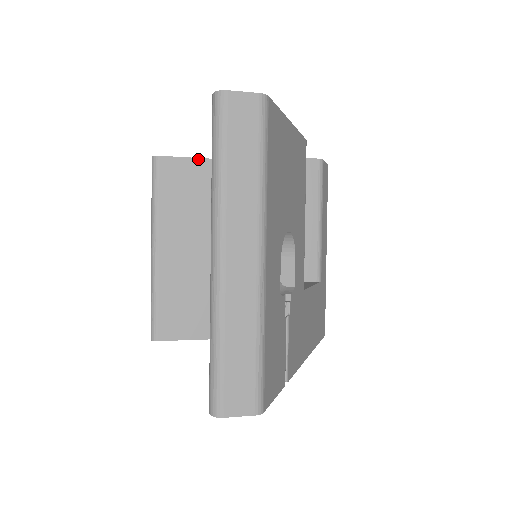
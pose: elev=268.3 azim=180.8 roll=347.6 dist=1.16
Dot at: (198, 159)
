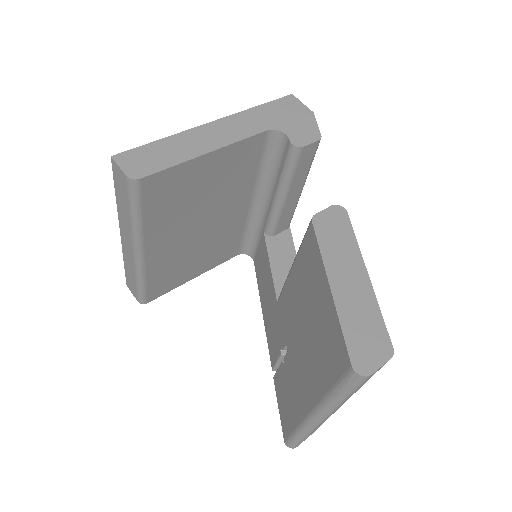
Dot at: (185, 163)
